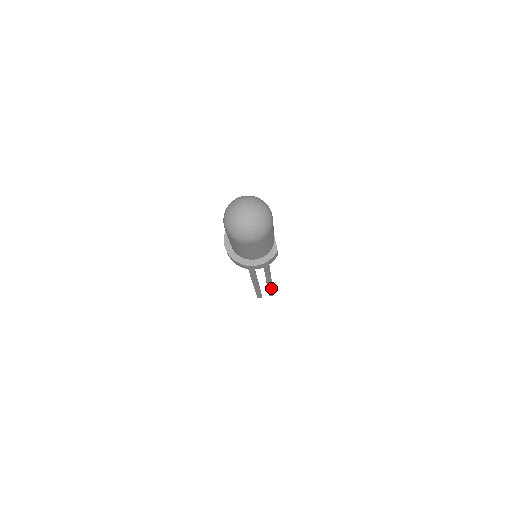
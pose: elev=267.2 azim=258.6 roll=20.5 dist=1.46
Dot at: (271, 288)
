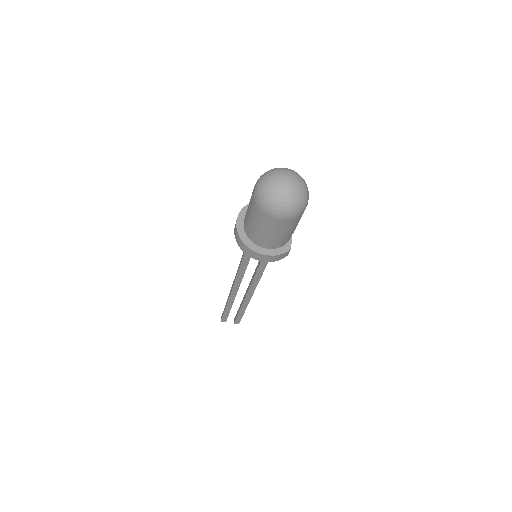
Dot at: (243, 312)
